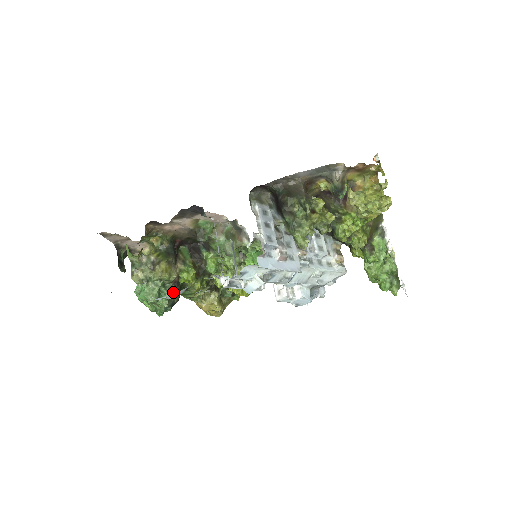
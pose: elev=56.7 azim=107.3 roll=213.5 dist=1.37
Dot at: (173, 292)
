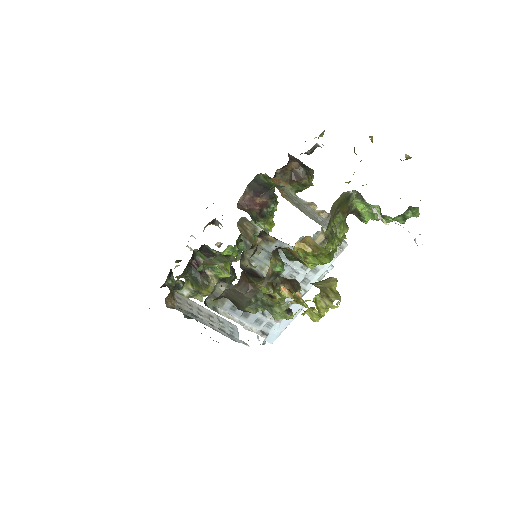
Dot at: (227, 283)
